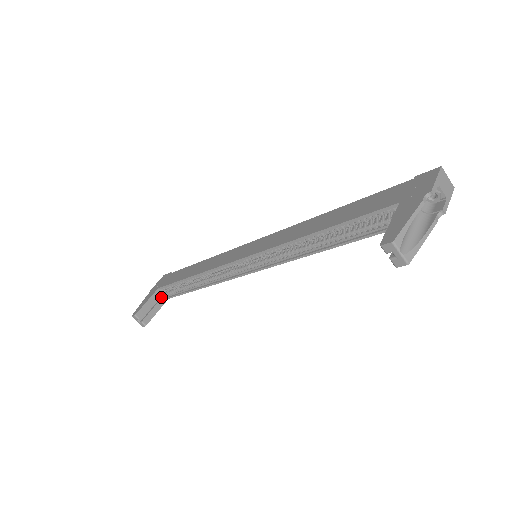
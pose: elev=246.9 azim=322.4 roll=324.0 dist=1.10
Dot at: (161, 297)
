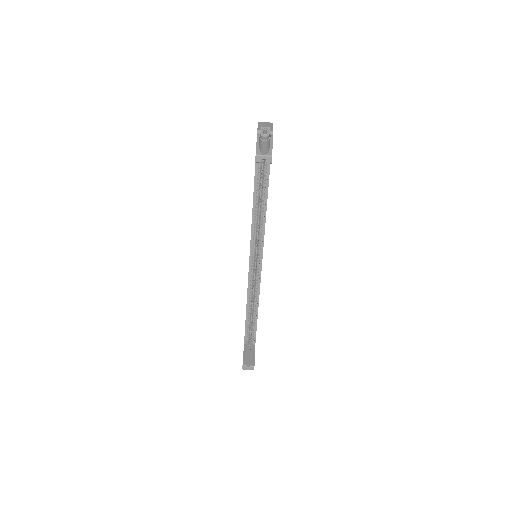
Dot at: (250, 347)
